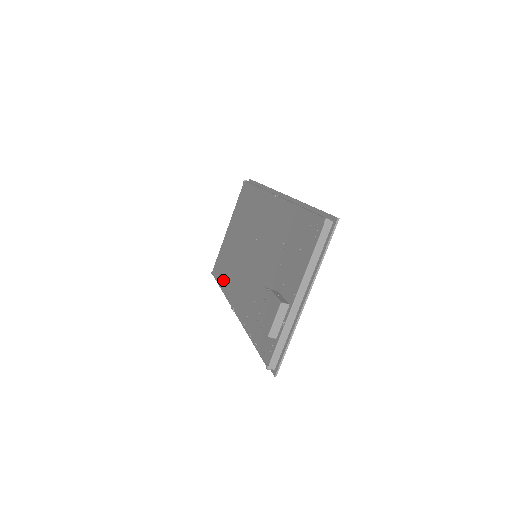
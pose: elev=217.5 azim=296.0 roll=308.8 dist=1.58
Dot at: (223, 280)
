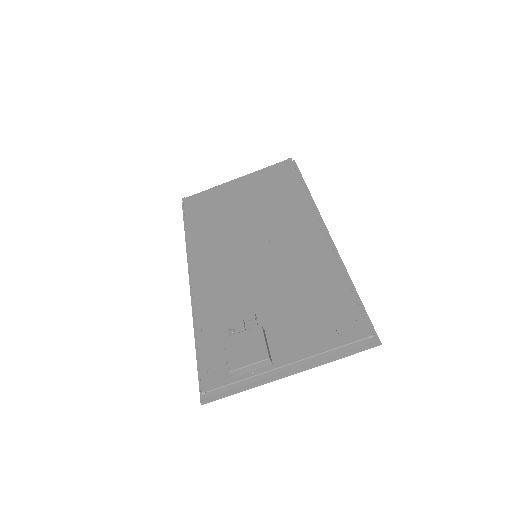
Dot at: (196, 227)
